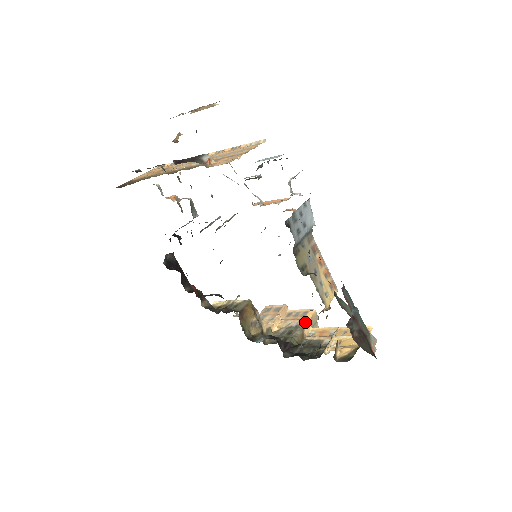
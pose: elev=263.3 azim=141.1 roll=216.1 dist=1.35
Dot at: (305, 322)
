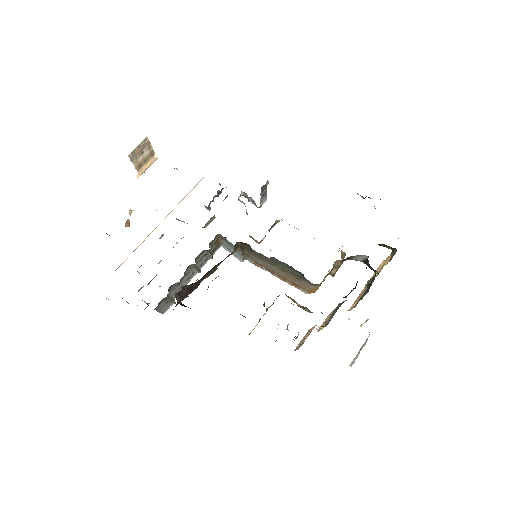
Dot at: occluded
